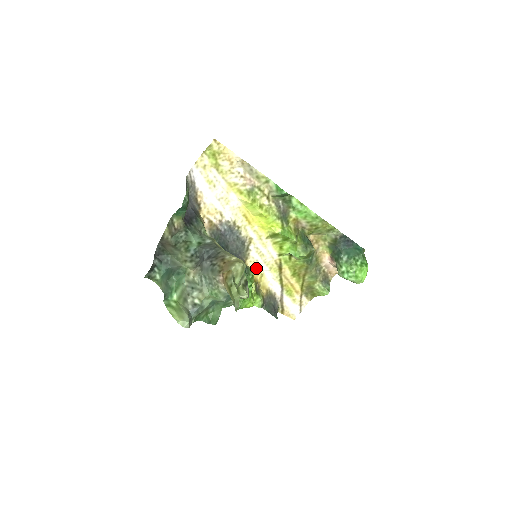
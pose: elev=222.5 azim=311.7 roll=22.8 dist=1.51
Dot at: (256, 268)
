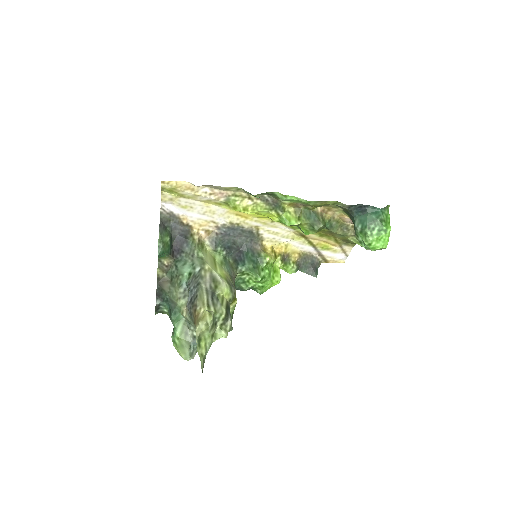
Dot at: (277, 243)
